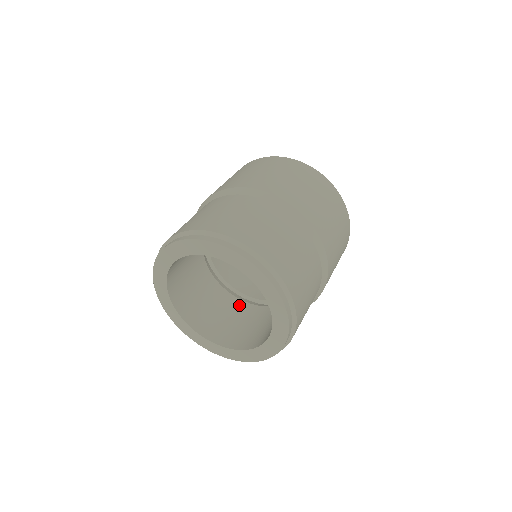
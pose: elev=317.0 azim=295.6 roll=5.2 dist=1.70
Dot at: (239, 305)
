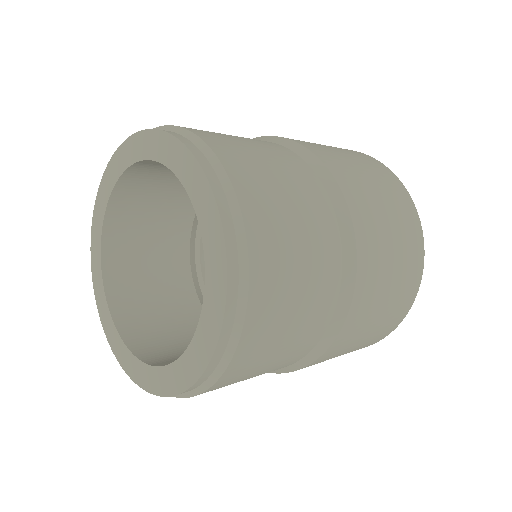
Dot at: (182, 271)
